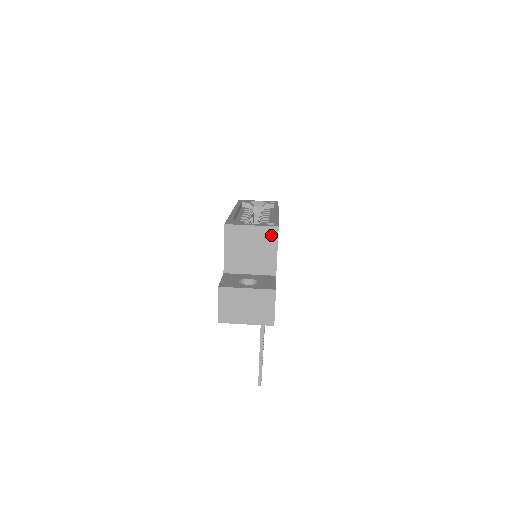
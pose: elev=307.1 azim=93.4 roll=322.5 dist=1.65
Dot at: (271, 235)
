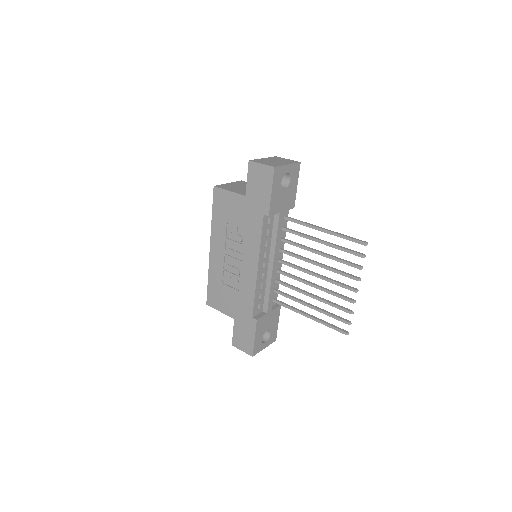
Dot at: (243, 183)
